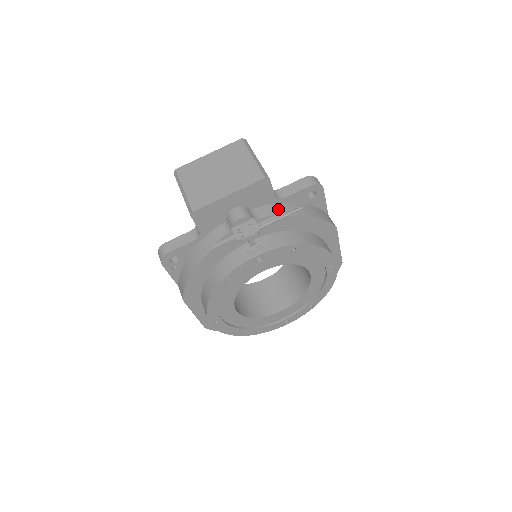
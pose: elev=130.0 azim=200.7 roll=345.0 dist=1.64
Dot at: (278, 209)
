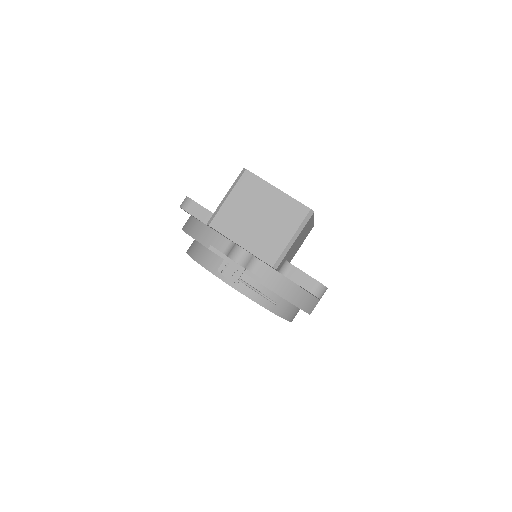
Dot at: (272, 278)
